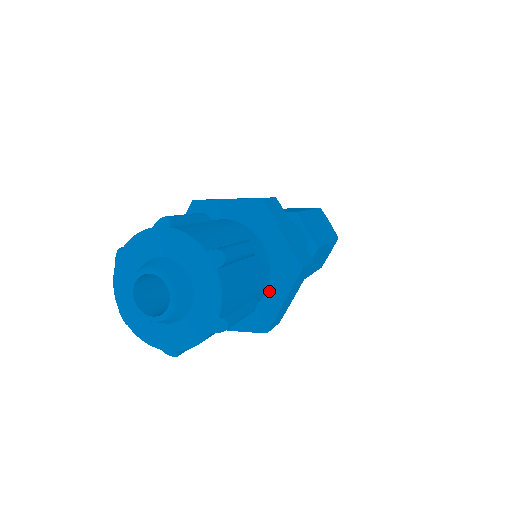
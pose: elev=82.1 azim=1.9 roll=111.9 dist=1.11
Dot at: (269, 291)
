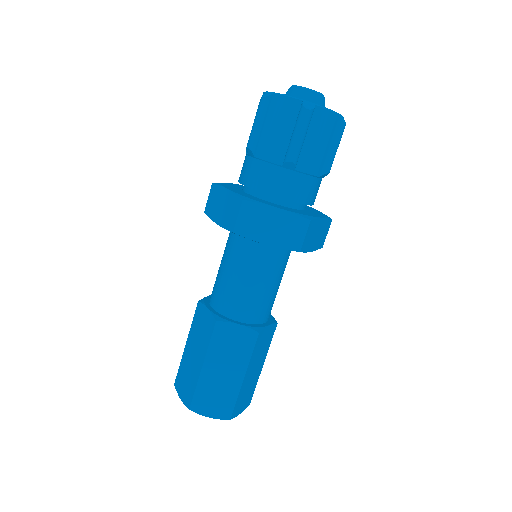
Dot at: occluded
